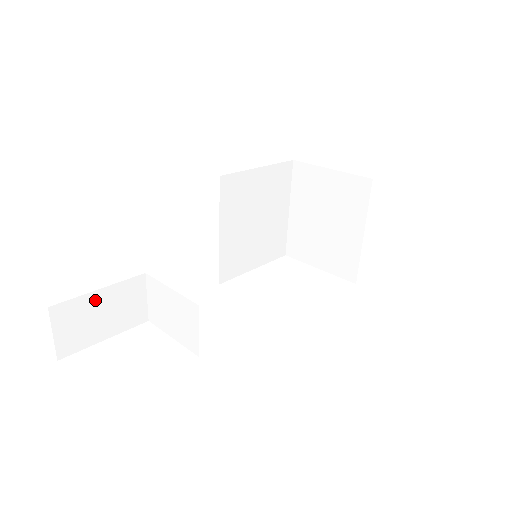
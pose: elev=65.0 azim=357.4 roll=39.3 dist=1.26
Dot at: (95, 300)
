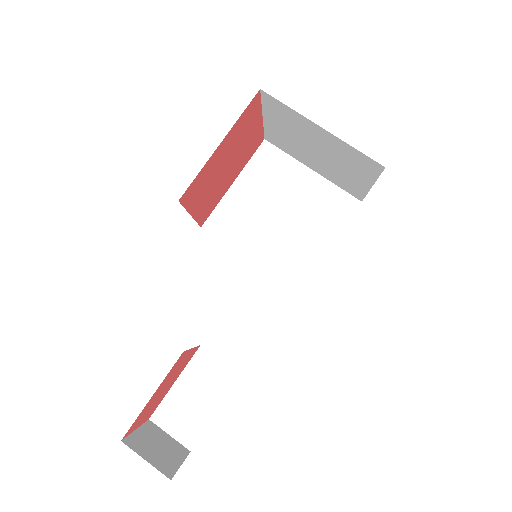
Dot at: (179, 392)
